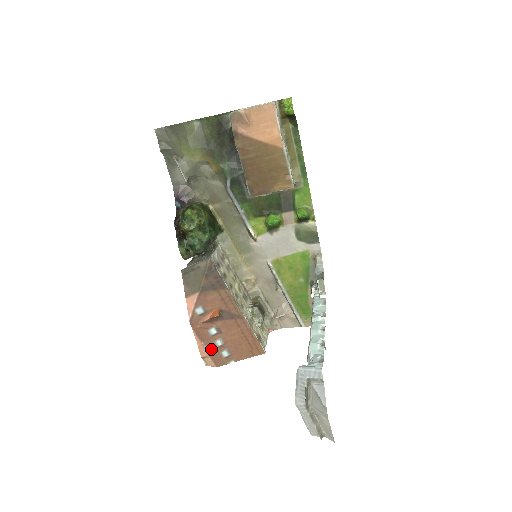
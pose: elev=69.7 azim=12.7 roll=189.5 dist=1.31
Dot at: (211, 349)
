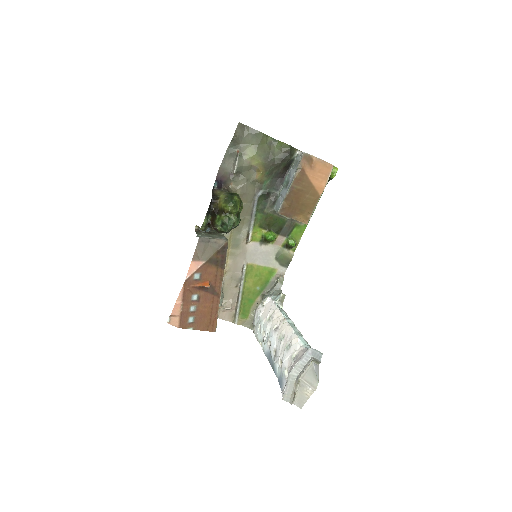
Dot at: (184, 311)
